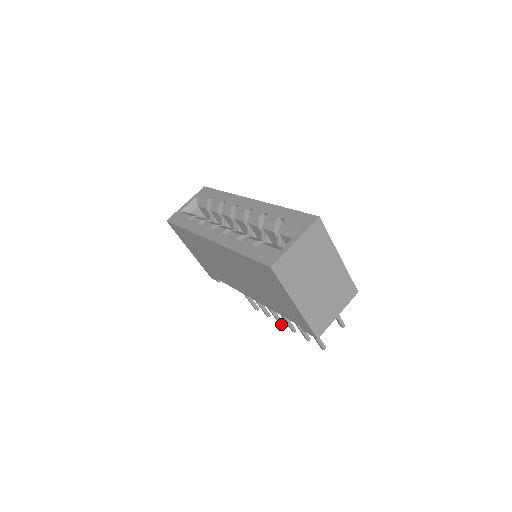
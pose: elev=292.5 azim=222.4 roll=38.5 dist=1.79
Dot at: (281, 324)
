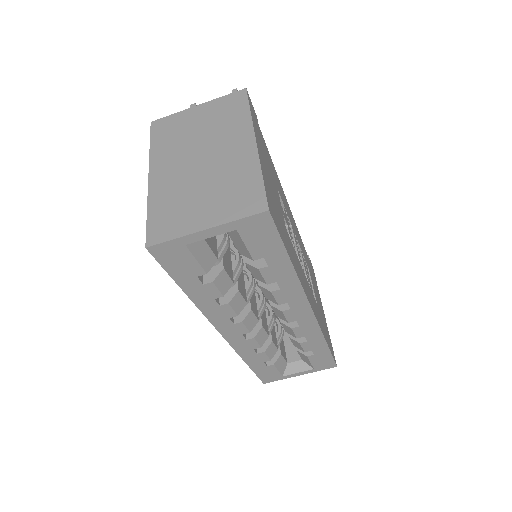
Dot at: occluded
